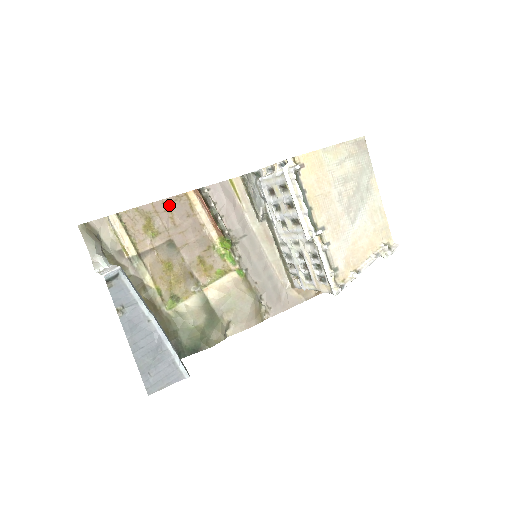
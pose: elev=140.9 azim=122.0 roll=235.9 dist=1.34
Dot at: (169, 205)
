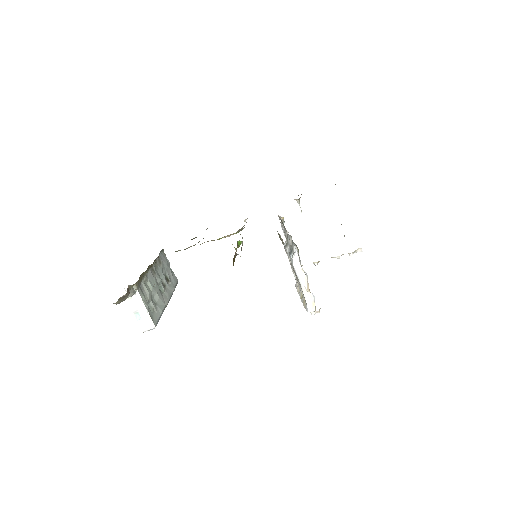
Dot at: occluded
